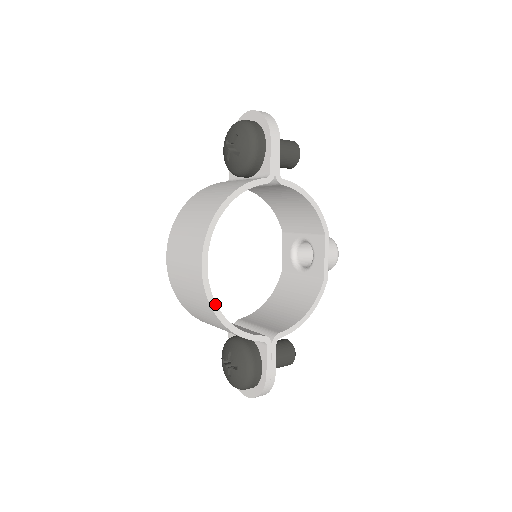
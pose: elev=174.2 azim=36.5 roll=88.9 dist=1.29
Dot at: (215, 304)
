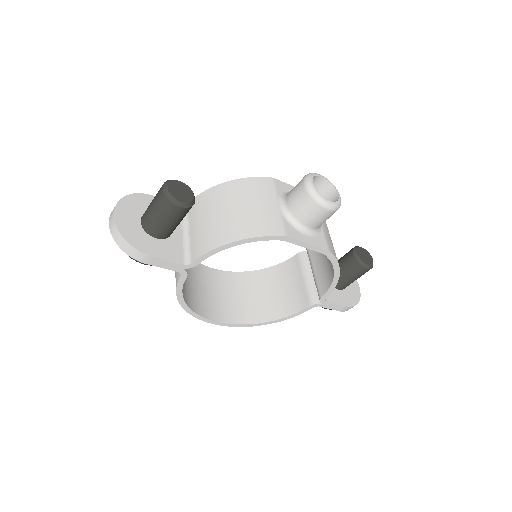
Dot at: (252, 324)
